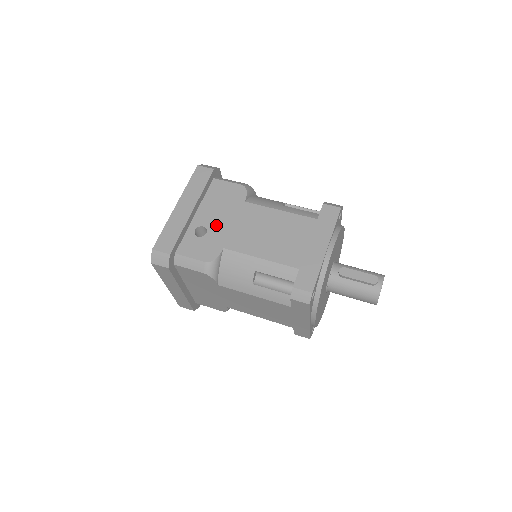
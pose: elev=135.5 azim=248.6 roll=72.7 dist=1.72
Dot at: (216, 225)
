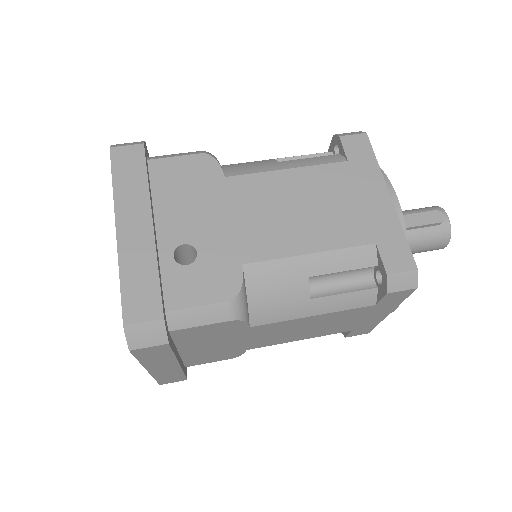
Dot at: (204, 233)
